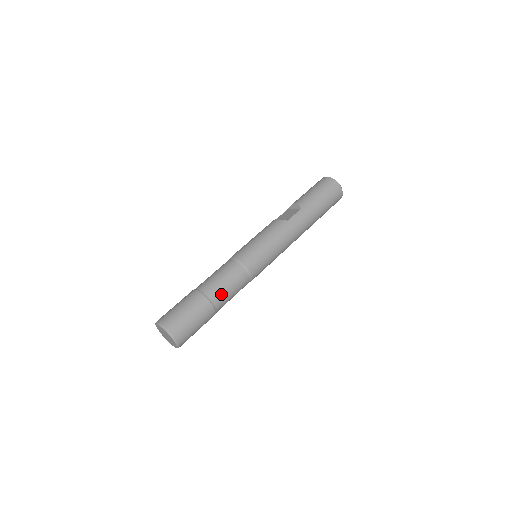
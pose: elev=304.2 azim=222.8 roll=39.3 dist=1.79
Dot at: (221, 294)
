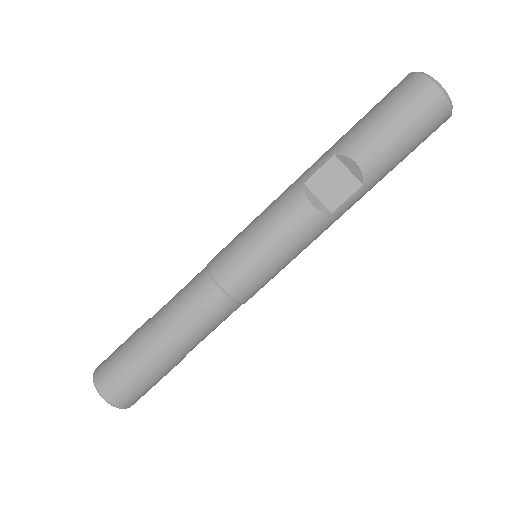
Dot at: occluded
